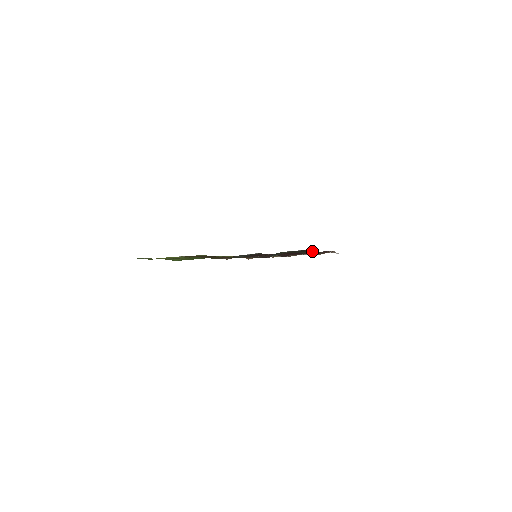
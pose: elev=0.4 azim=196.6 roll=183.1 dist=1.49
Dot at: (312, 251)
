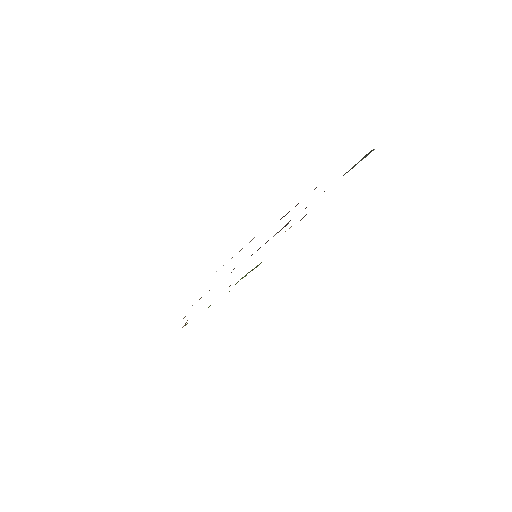
Dot at: occluded
